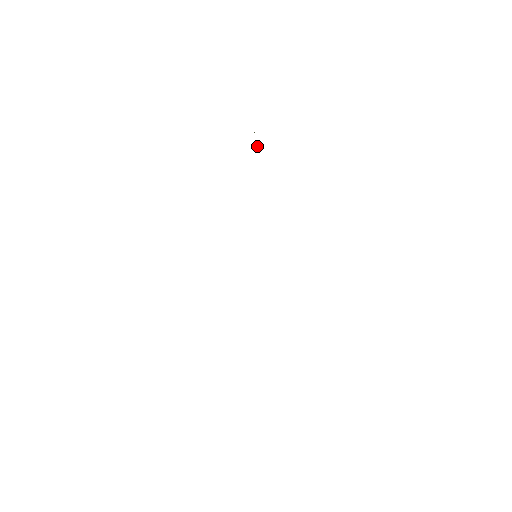
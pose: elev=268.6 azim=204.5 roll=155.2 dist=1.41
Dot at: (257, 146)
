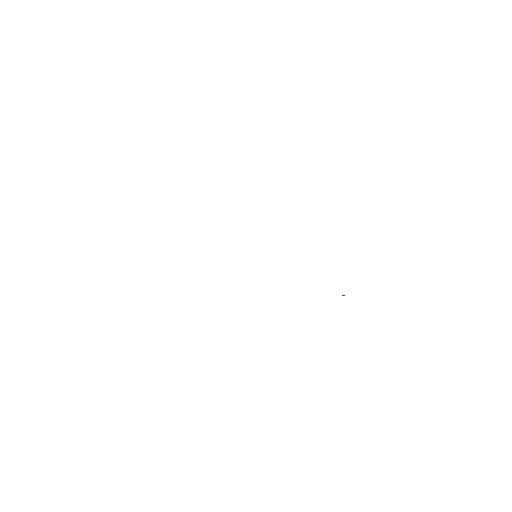
Dot at: occluded
